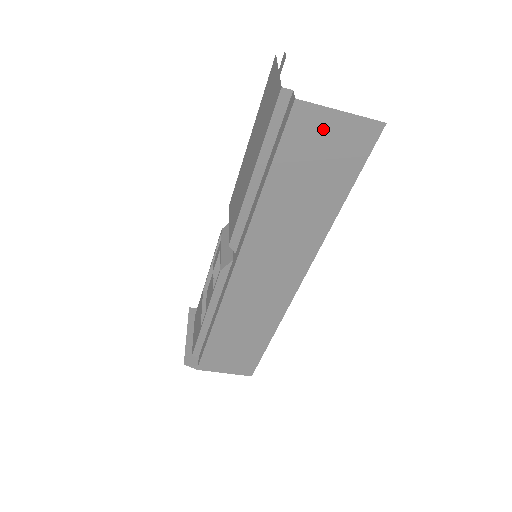
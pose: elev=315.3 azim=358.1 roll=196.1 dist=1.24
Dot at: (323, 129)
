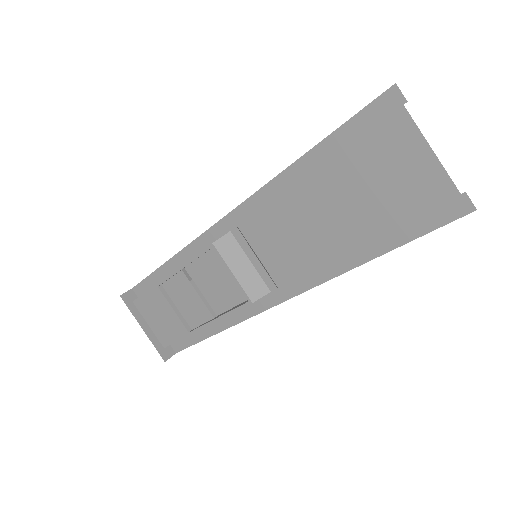
Dot at: occluded
